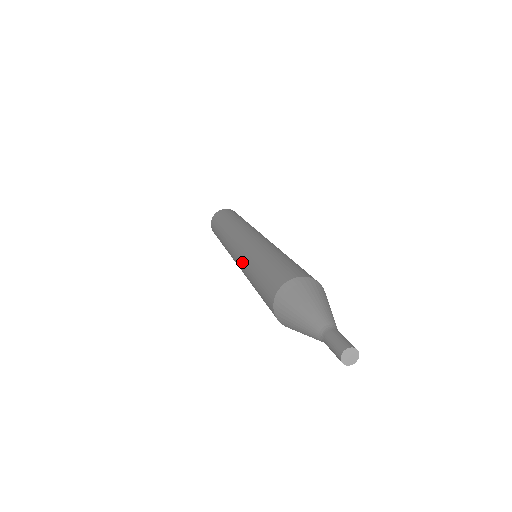
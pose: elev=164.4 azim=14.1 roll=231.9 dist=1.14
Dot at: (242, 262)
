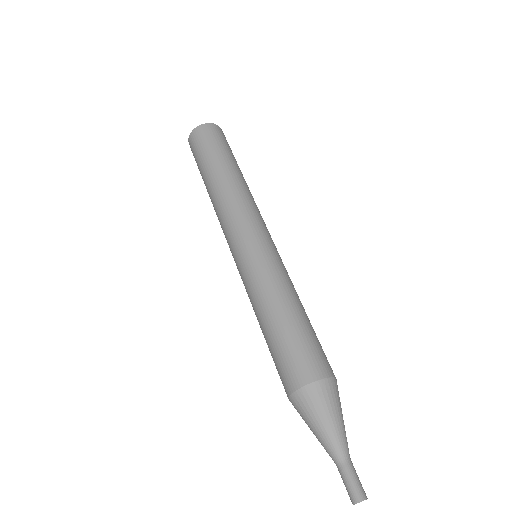
Dot at: (248, 280)
